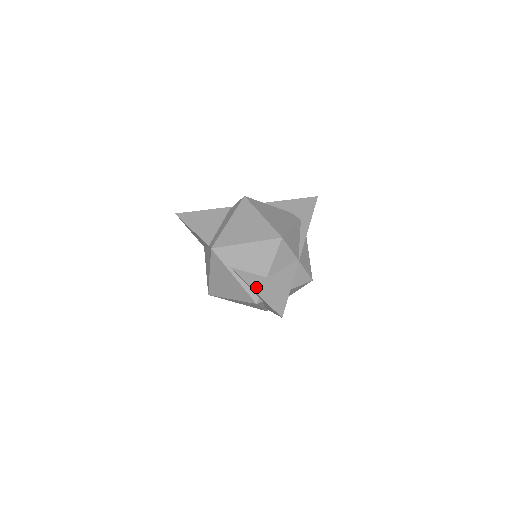
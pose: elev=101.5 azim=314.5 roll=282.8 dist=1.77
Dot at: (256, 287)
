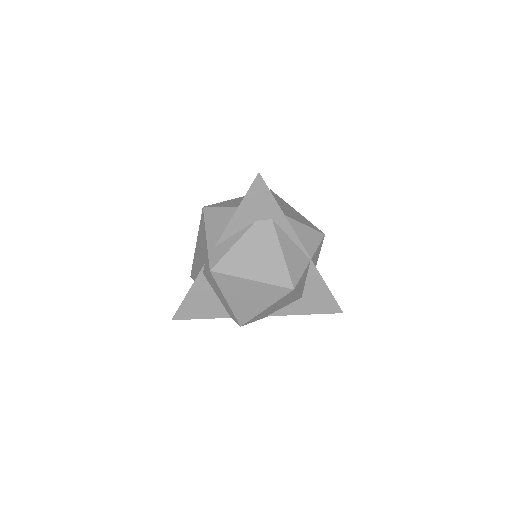
Dot at: (302, 312)
